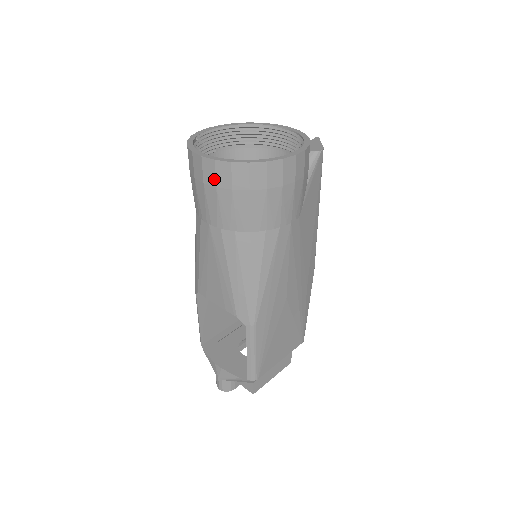
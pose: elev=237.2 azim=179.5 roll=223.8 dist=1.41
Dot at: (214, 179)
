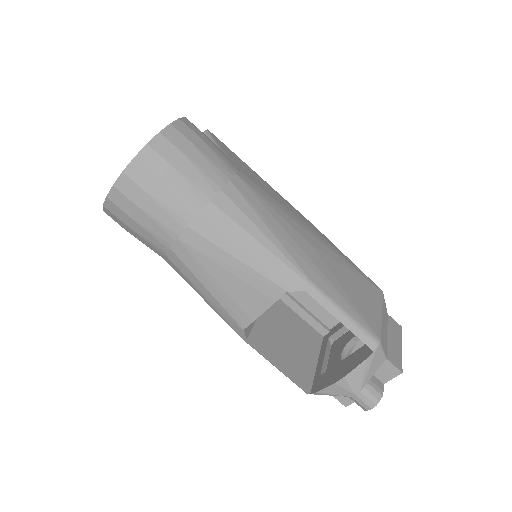
Dot at: (138, 188)
